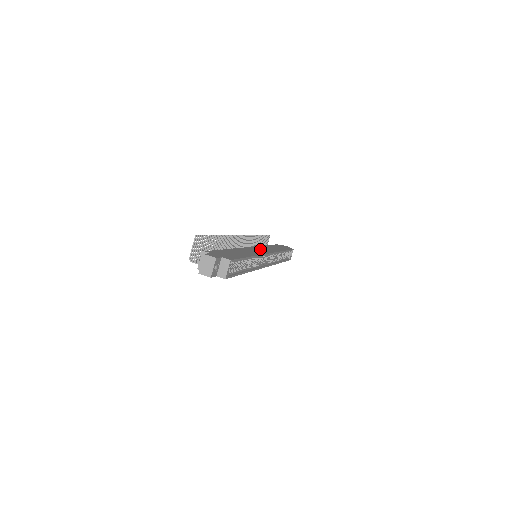
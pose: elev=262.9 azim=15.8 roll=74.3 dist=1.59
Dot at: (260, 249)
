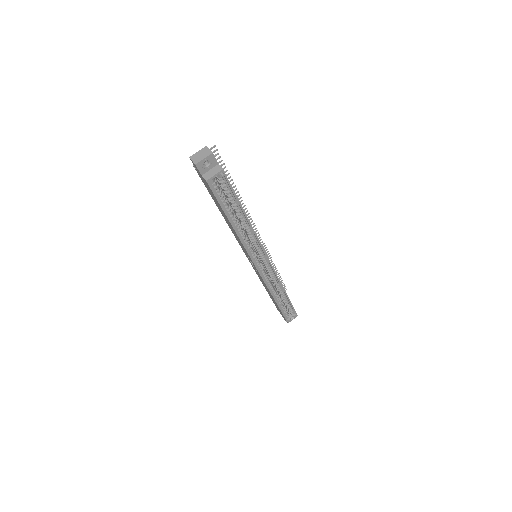
Dot at: occluded
